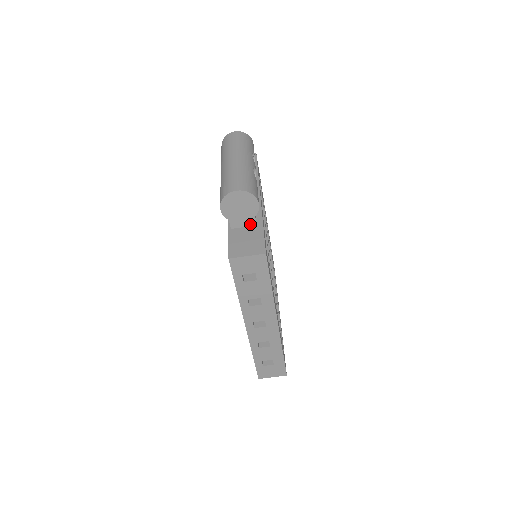
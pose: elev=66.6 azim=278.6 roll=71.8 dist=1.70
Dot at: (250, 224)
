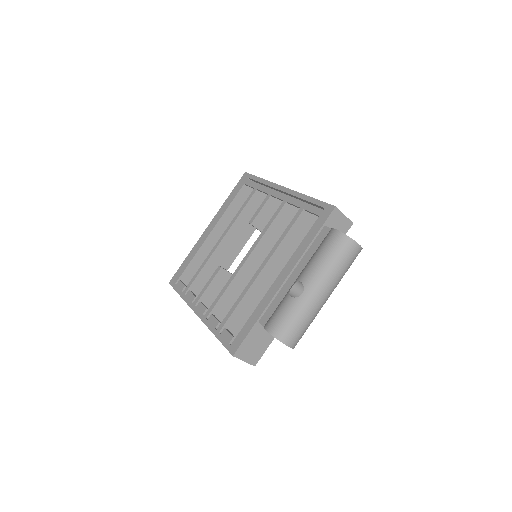
Dot at: occluded
